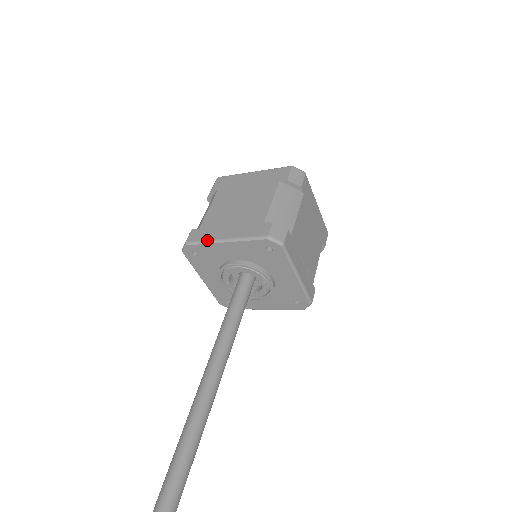
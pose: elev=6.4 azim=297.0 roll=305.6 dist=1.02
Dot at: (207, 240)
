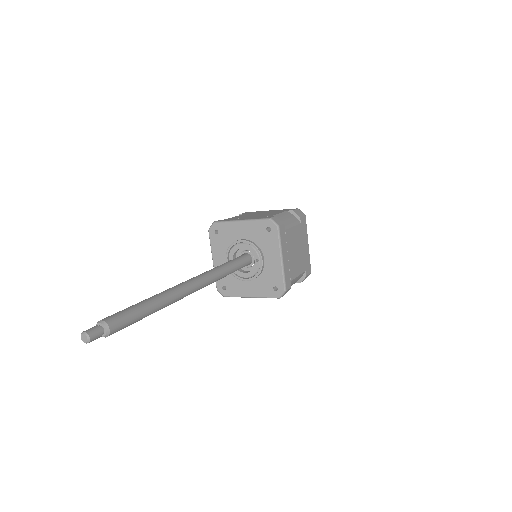
Dot at: (229, 220)
